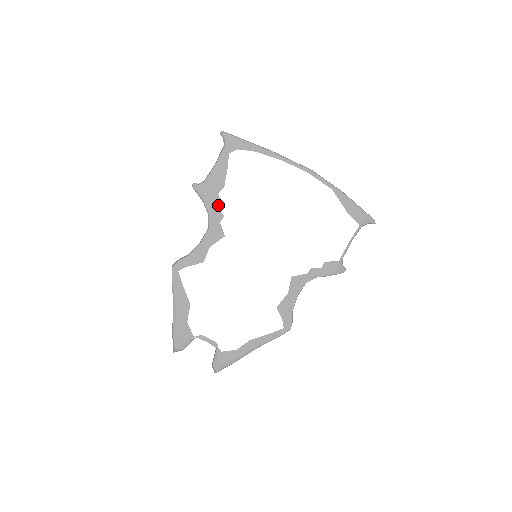
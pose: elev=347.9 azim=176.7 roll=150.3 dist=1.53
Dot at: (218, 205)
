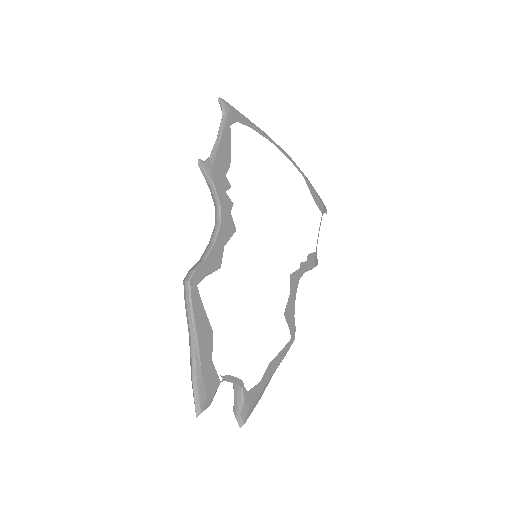
Dot at: (227, 189)
